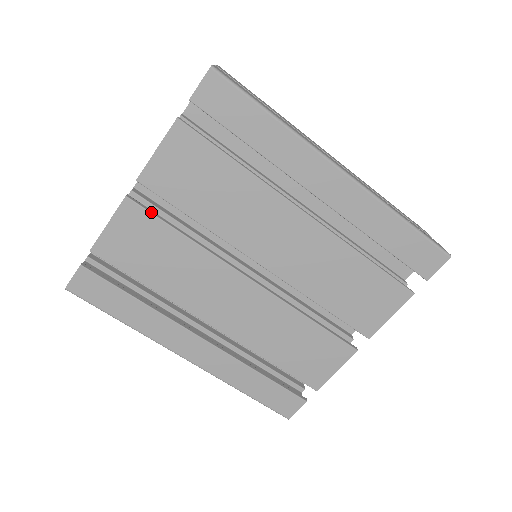
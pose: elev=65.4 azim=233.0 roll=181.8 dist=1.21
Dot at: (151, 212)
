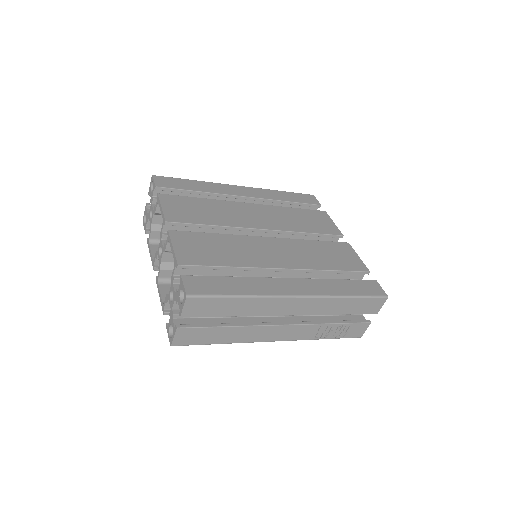
Dot at: occluded
